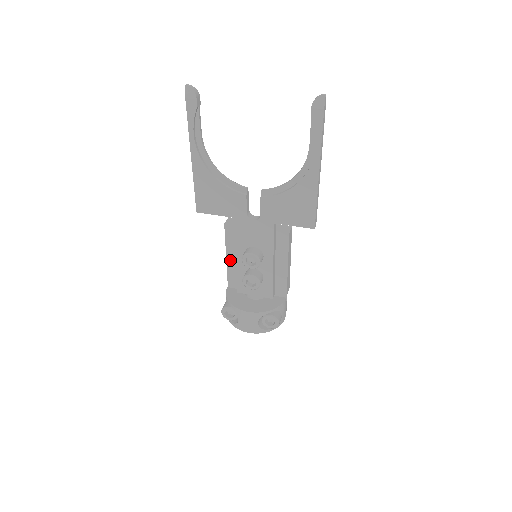
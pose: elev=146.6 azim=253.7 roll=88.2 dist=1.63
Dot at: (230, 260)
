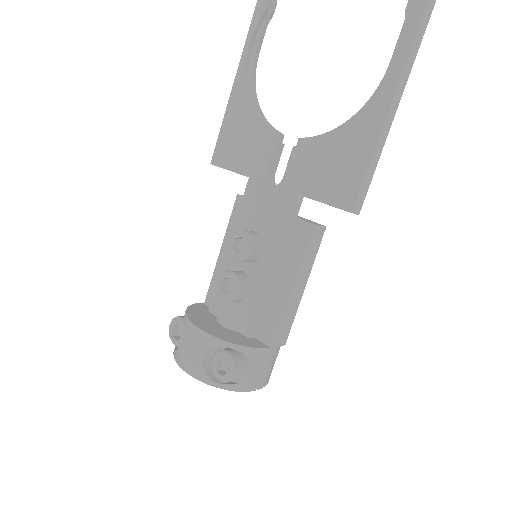
Dot at: (223, 257)
